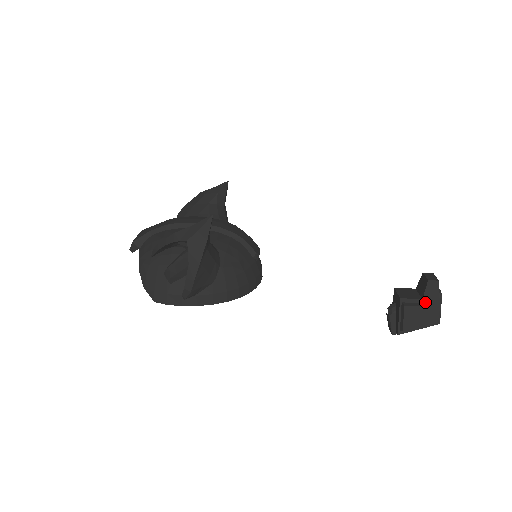
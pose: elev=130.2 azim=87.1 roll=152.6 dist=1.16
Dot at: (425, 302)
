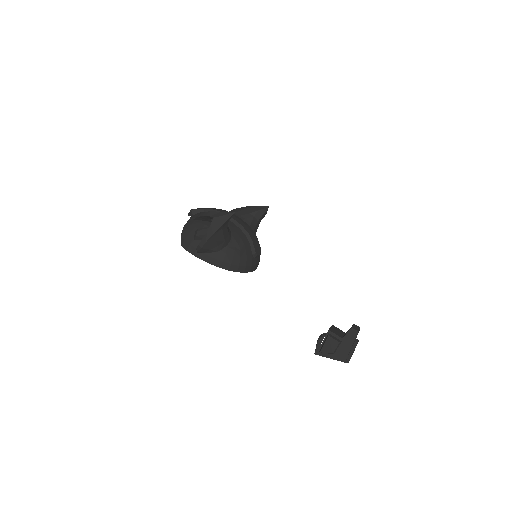
Dot at: (343, 341)
